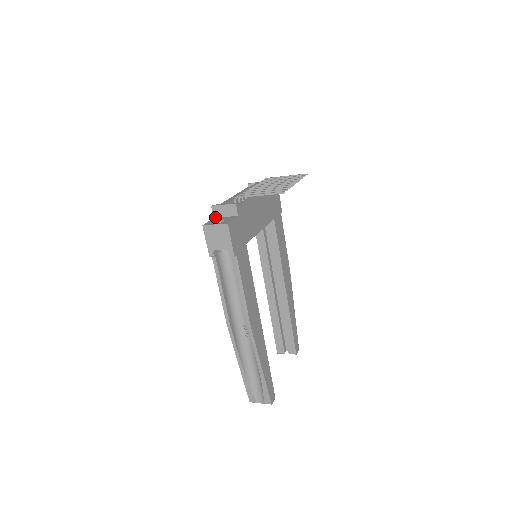
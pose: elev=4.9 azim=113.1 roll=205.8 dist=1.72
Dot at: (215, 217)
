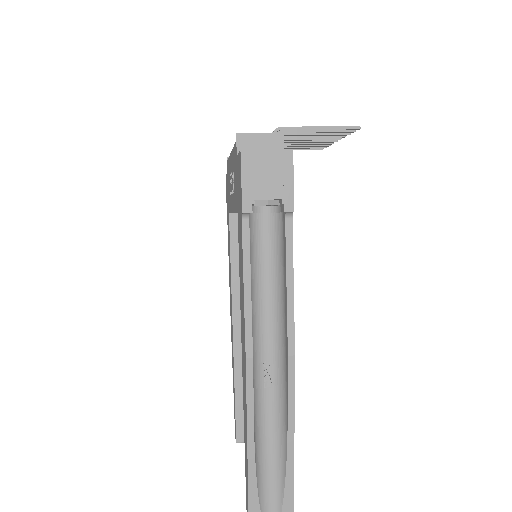
Dot at: occluded
